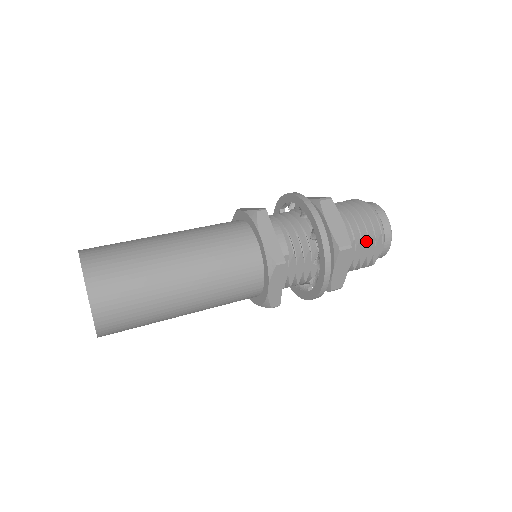
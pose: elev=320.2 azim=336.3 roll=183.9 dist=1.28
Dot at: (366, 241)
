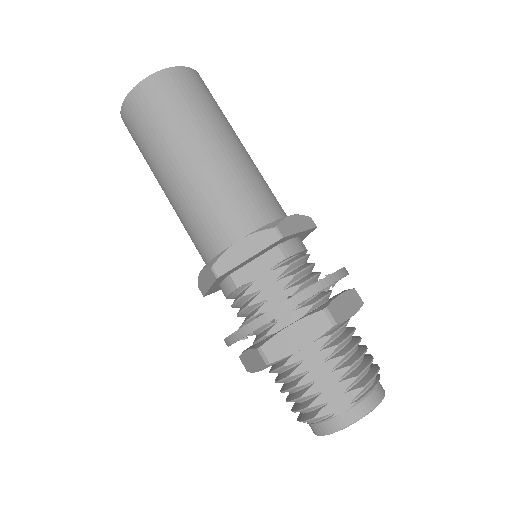
Dot at: (344, 369)
